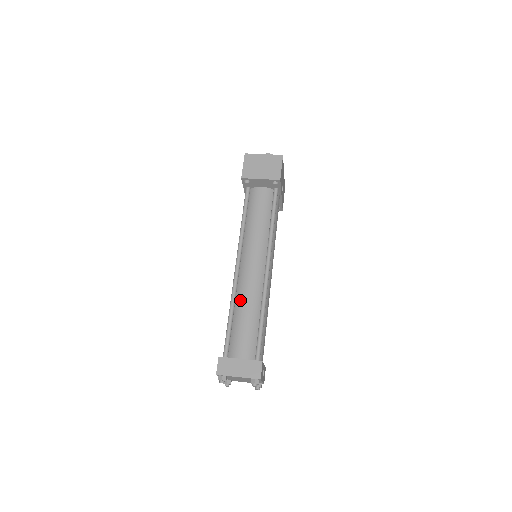
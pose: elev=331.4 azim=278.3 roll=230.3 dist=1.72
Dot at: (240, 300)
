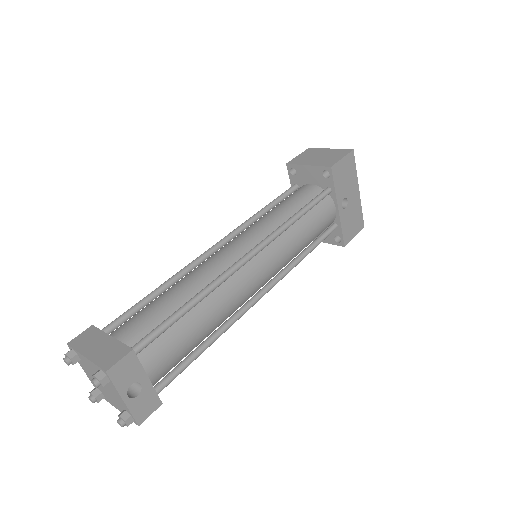
Dot at: occluded
